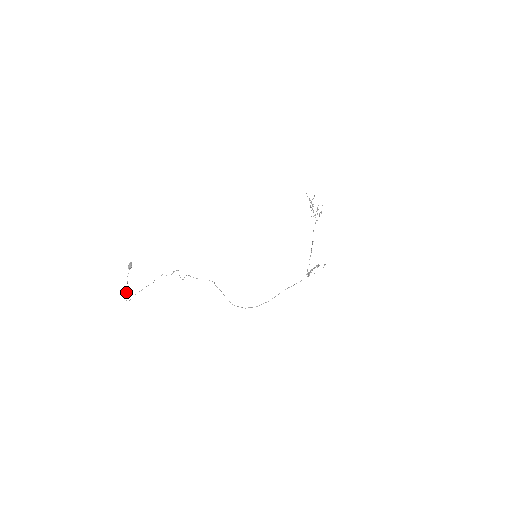
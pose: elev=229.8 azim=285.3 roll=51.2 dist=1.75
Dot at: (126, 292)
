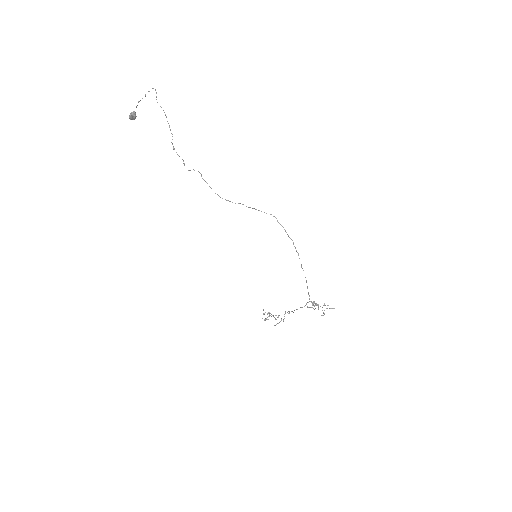
Dot at: occluded
